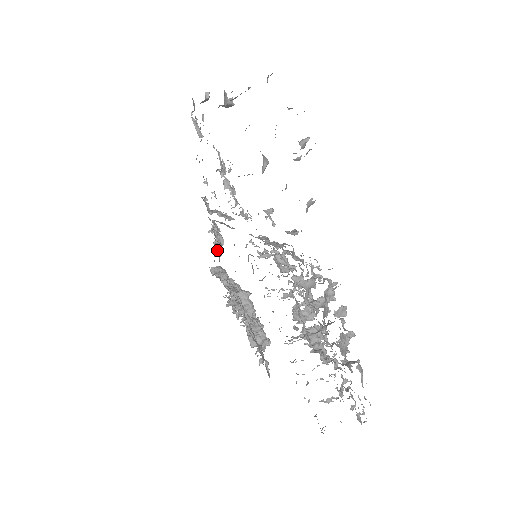
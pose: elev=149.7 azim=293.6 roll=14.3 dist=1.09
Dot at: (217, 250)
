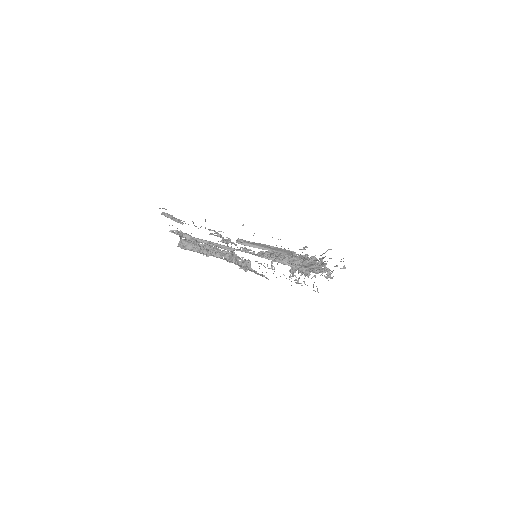
Dot at: occluded
